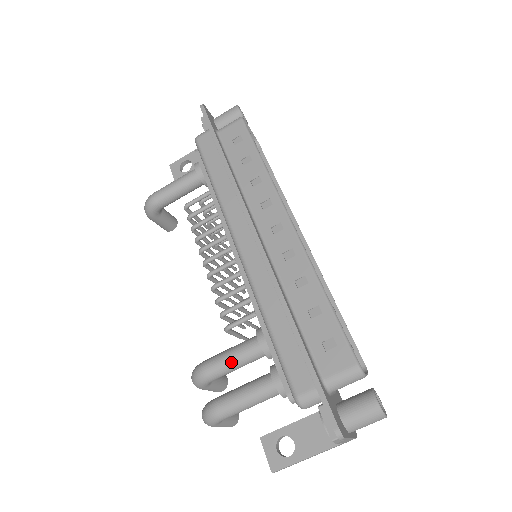
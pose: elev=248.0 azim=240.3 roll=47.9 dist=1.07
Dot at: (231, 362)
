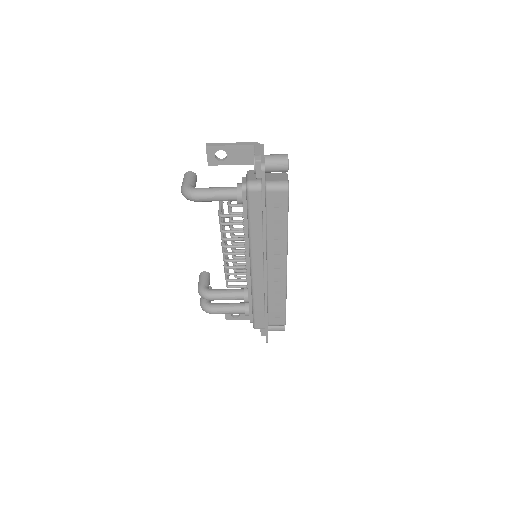
Dot at: occluded
